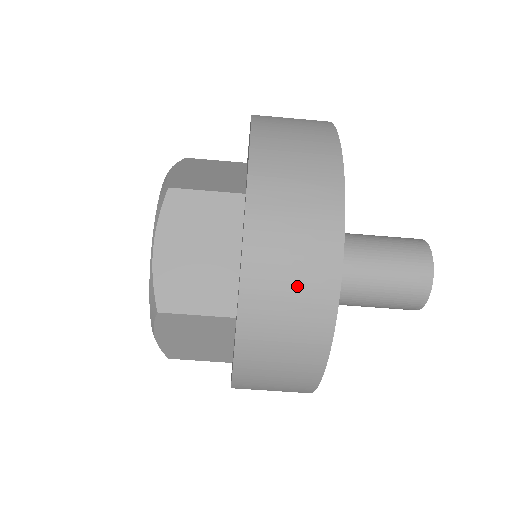
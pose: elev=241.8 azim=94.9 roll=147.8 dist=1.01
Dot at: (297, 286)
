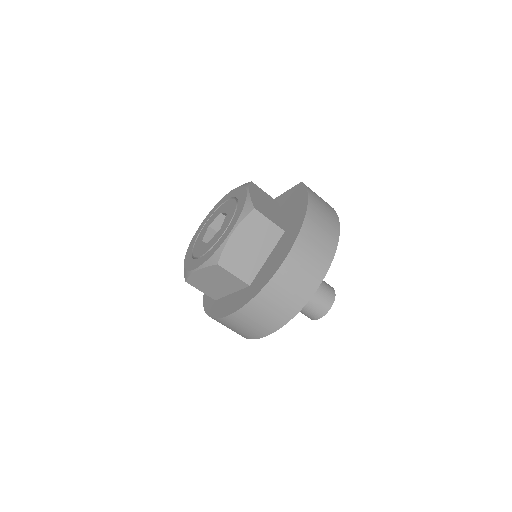
Dot at: (236, 330)
